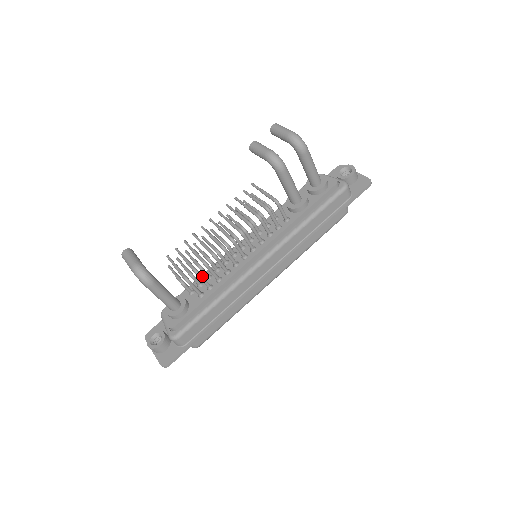
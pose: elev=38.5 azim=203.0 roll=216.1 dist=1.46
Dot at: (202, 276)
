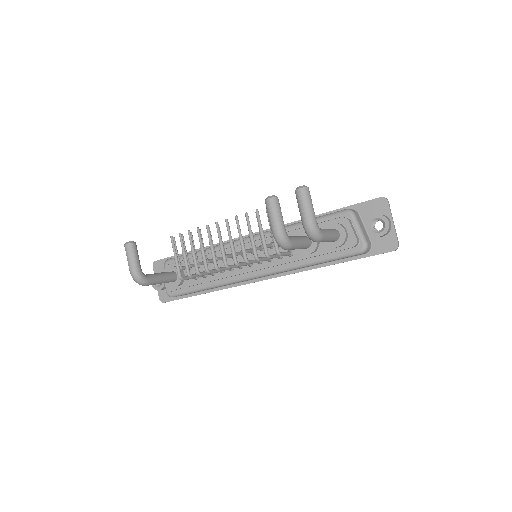
Dot at: (195, 276)
